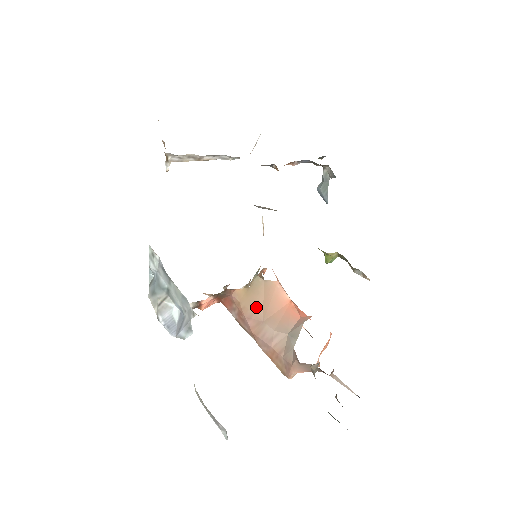
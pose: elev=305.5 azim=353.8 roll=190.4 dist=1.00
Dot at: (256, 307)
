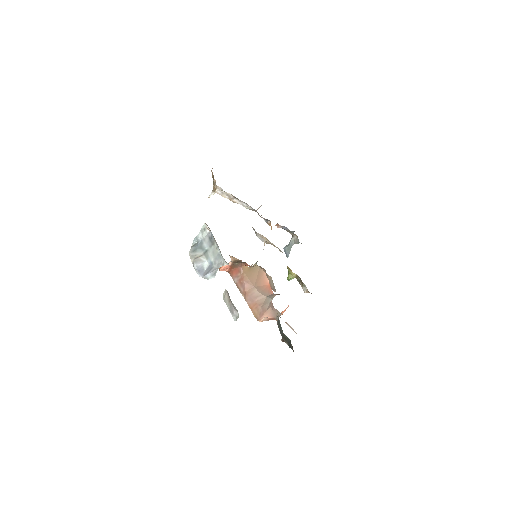
Dot at: (252, 278)
